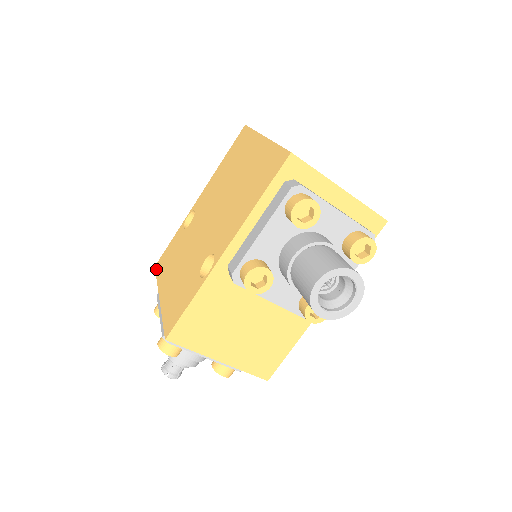
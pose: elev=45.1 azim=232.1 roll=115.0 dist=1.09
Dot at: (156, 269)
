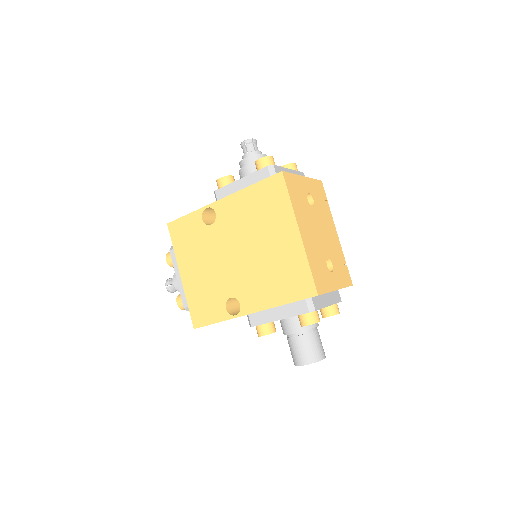
Dot at: (170, 231)
